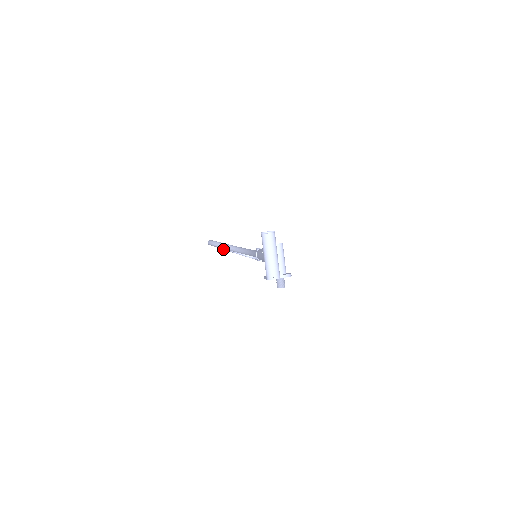
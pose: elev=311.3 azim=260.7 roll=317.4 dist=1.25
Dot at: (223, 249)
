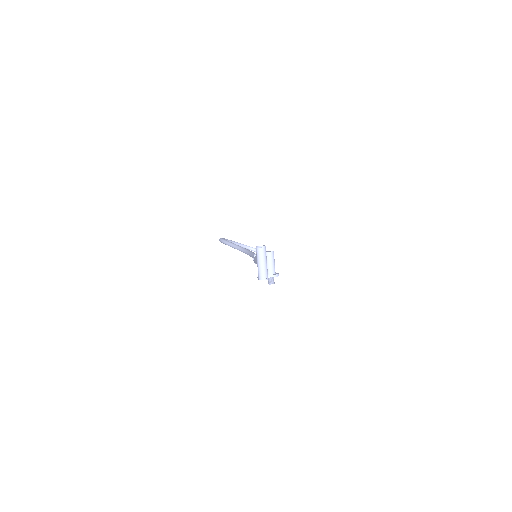
Dot at: occluded
